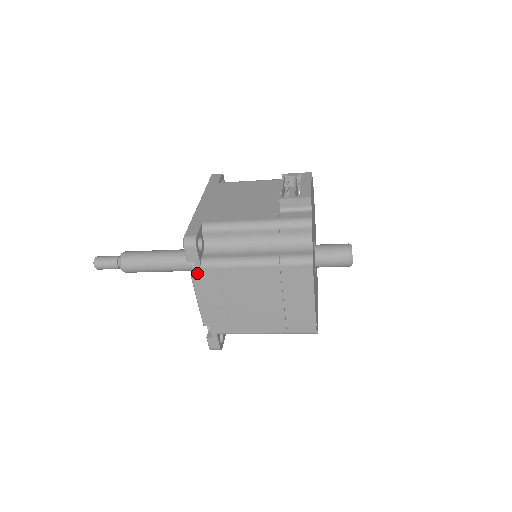
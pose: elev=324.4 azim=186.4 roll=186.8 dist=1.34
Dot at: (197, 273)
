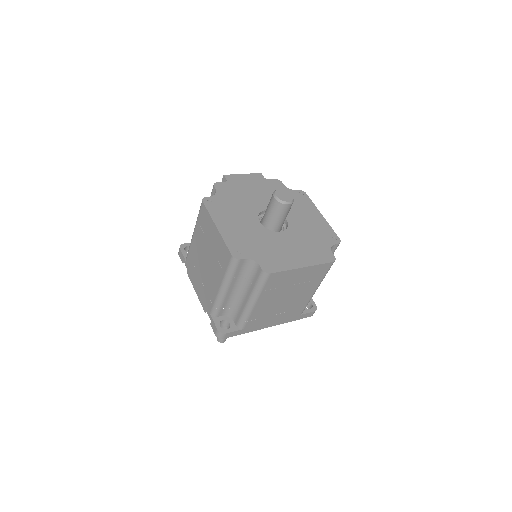
Dot at: (187, 267)
